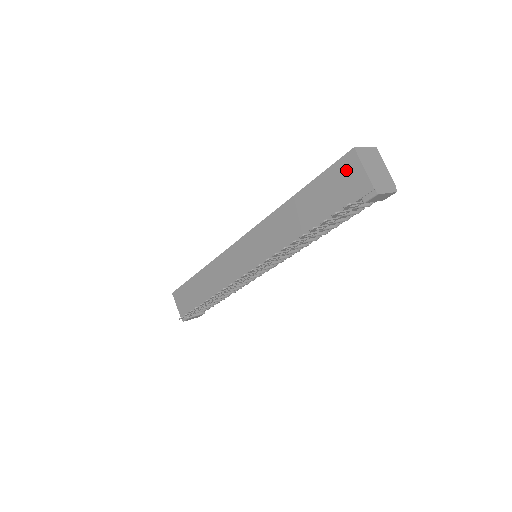
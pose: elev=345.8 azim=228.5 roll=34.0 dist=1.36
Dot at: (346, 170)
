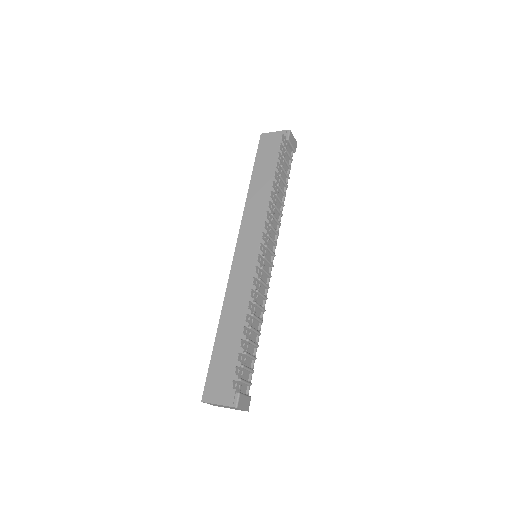
Dot at: (266, 142)
